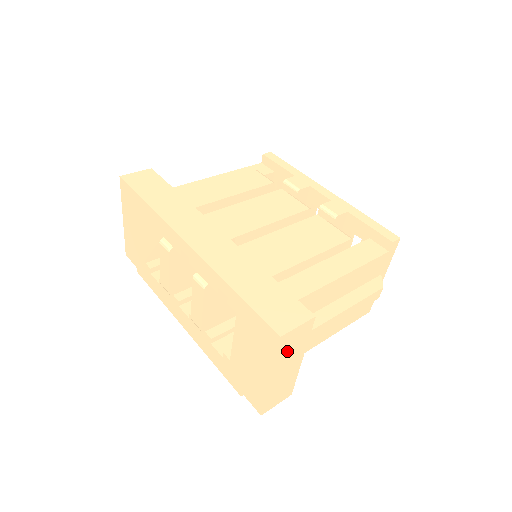
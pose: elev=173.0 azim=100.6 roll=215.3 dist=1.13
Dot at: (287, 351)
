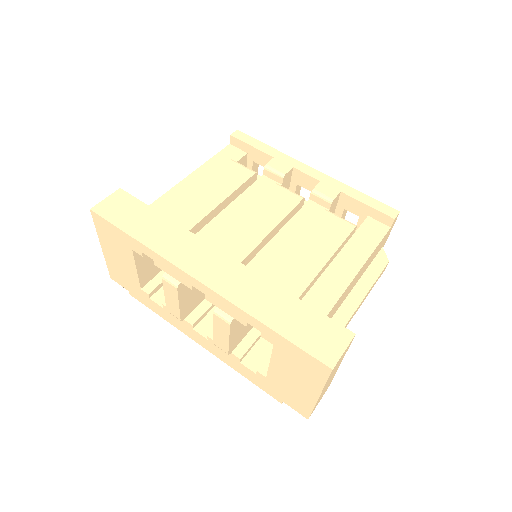
Dot at: (333, 371)
